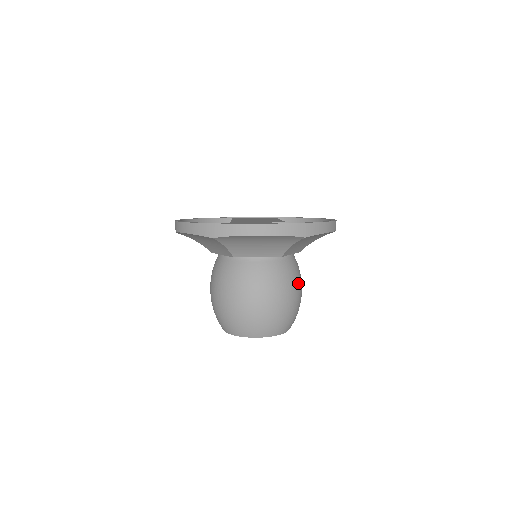
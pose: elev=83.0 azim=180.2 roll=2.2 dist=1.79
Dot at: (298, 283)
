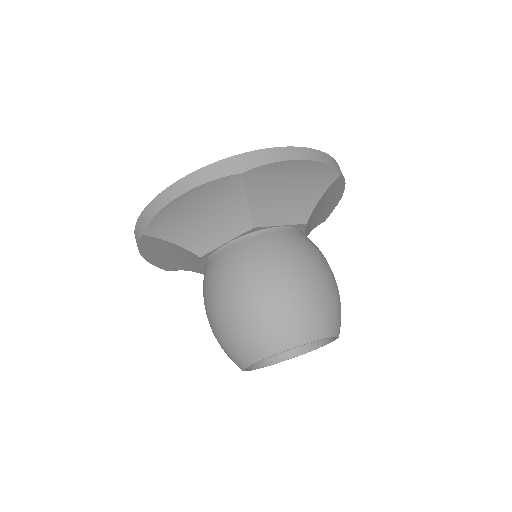
Dot at: occluded
